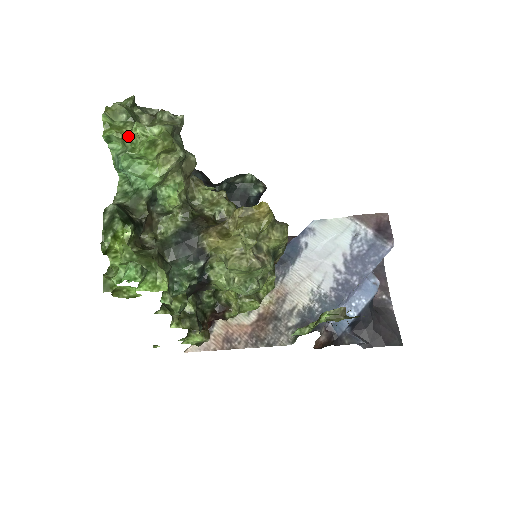
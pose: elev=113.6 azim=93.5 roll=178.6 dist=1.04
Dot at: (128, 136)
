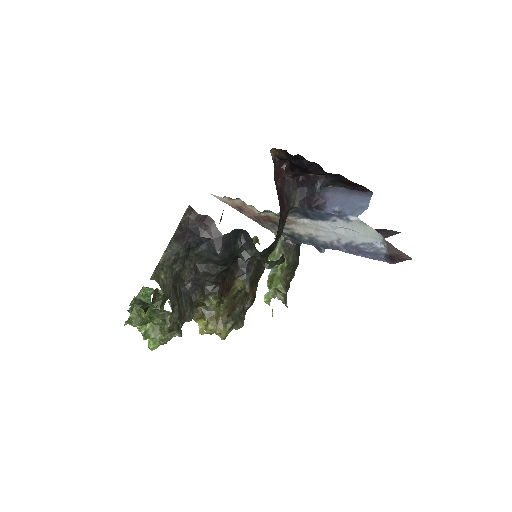
Dot at: (140, 331)
